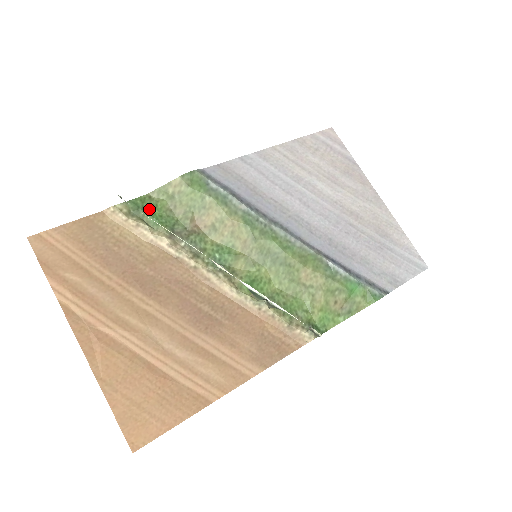
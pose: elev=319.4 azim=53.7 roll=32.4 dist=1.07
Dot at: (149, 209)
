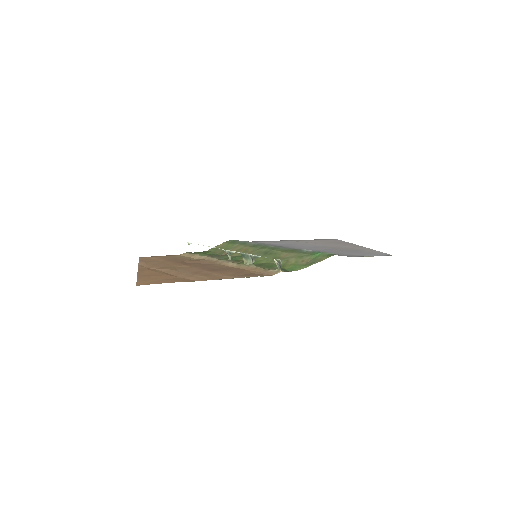
Dot at: (204, 253)
